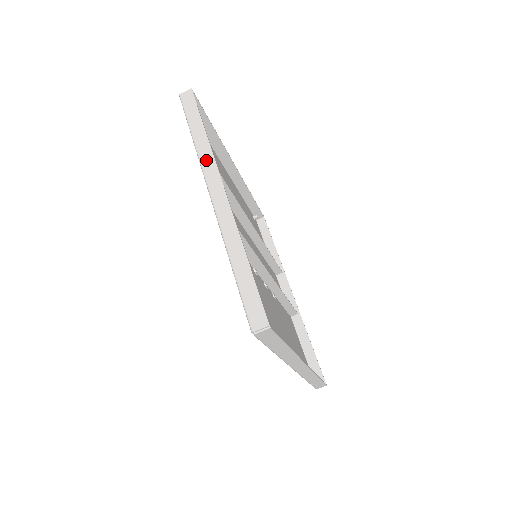
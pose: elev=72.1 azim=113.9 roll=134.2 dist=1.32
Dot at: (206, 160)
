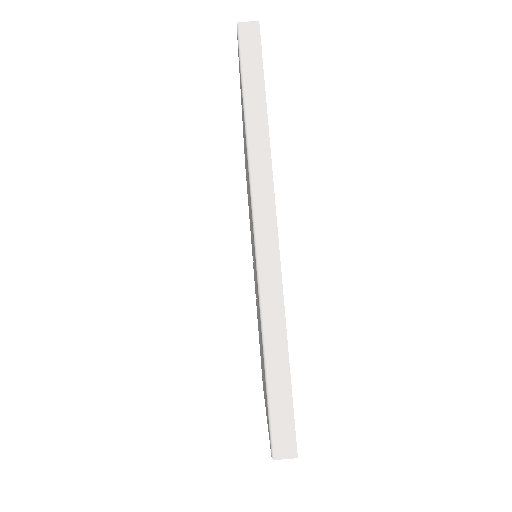
Dot at: occluded
